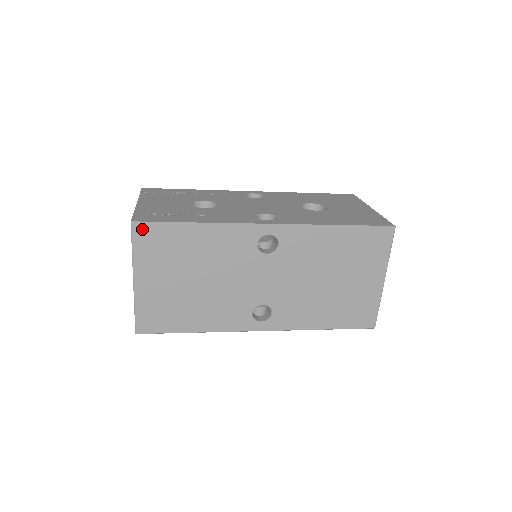
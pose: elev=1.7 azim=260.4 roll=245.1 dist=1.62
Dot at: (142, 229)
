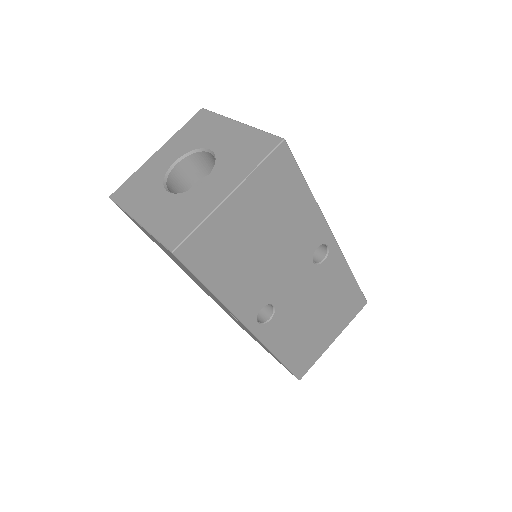
Dot at: (284, 154)
